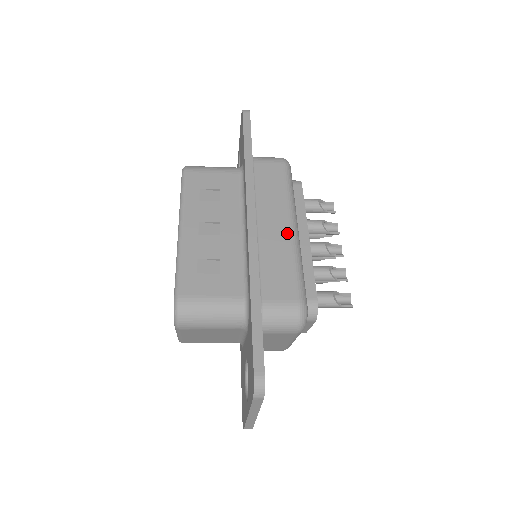
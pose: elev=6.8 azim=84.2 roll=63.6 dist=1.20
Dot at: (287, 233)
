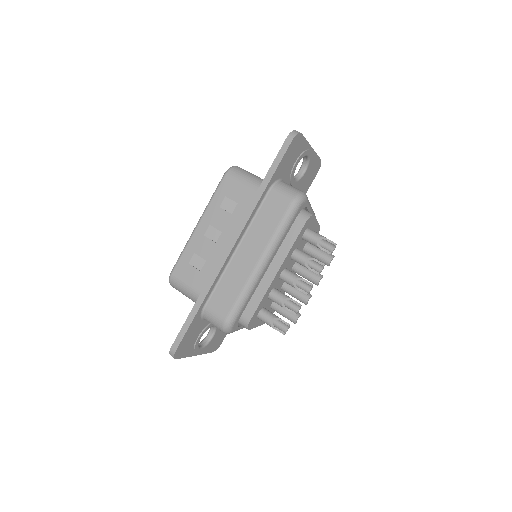
Dot at: (251, 268)
